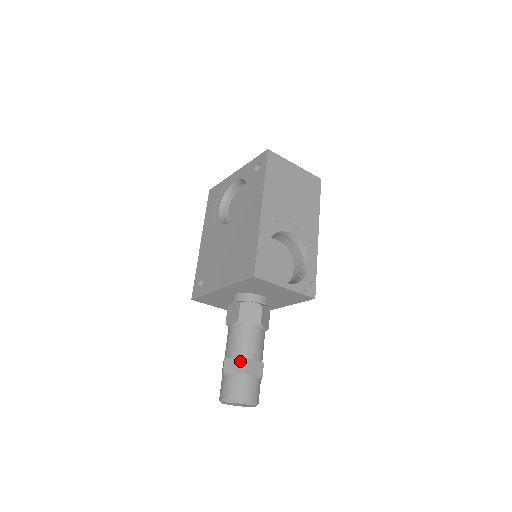
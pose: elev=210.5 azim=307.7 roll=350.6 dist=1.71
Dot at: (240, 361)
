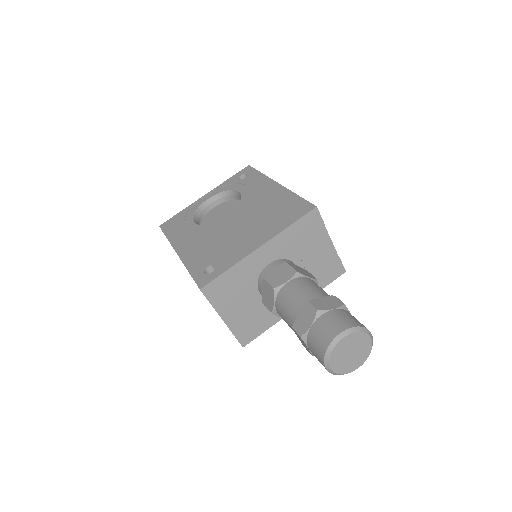
Dot at: (330, 298)
